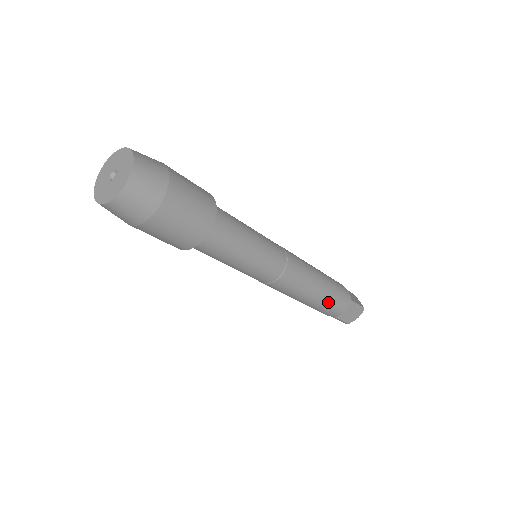
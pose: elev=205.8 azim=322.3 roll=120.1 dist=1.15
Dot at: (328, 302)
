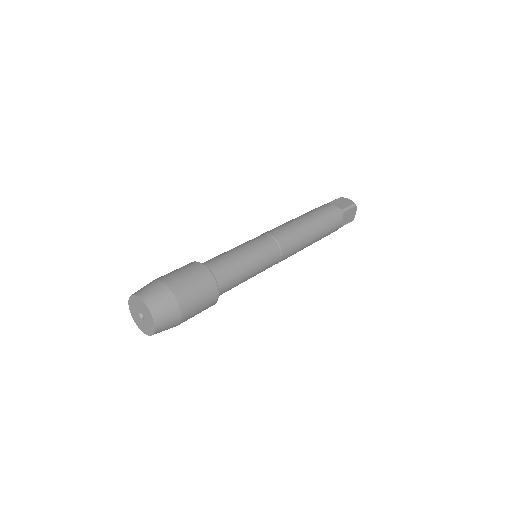
Dot at: (326, 230)
